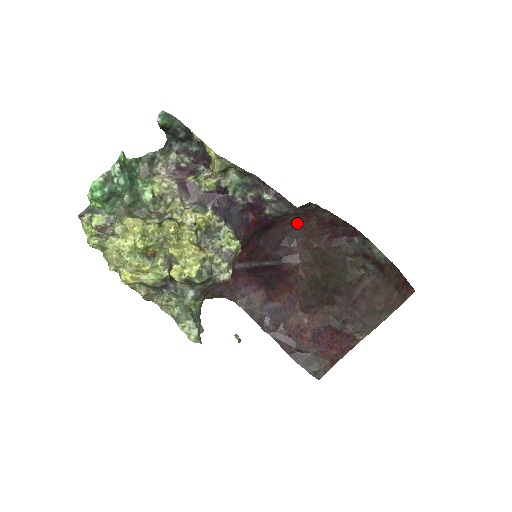
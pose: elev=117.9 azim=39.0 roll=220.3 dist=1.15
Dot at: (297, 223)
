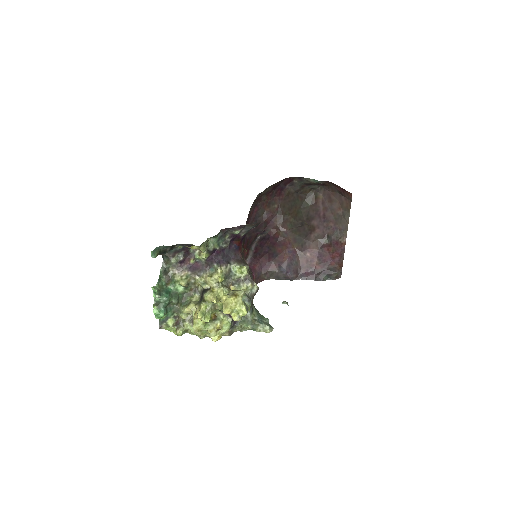
Dot at: (256, 208)
